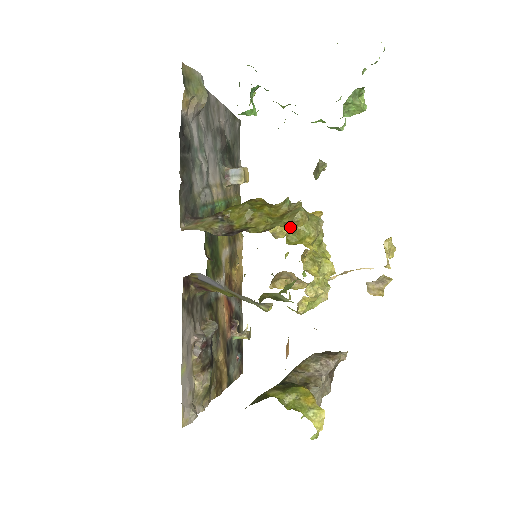
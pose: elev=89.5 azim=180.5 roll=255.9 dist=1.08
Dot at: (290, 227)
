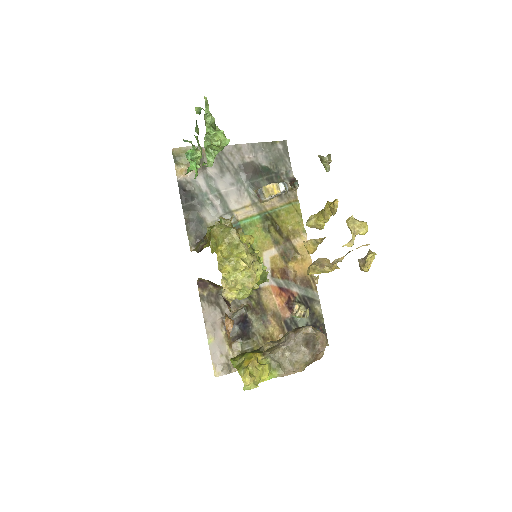
Dot at: (212, 241)
